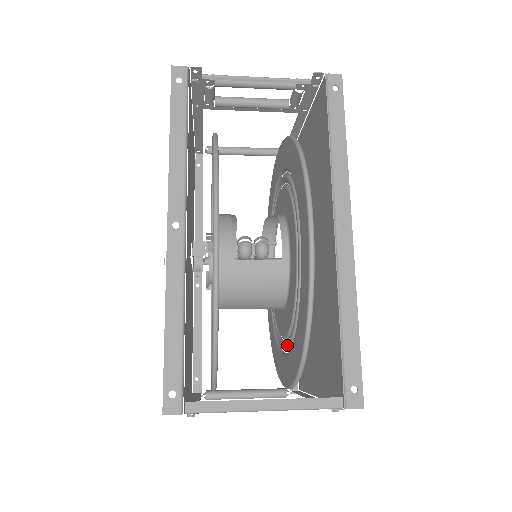
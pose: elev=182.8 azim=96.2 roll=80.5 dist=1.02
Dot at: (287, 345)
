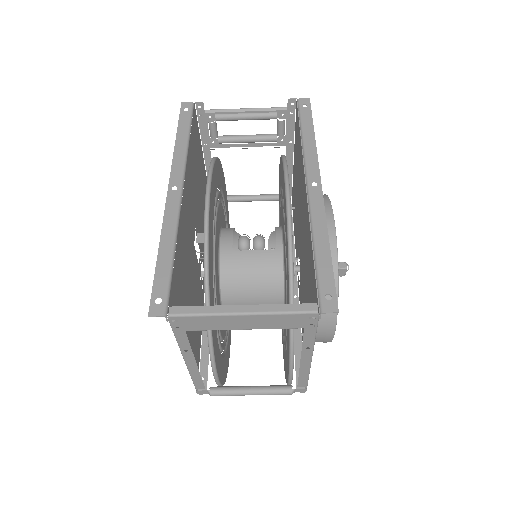
Dot at: occluded
